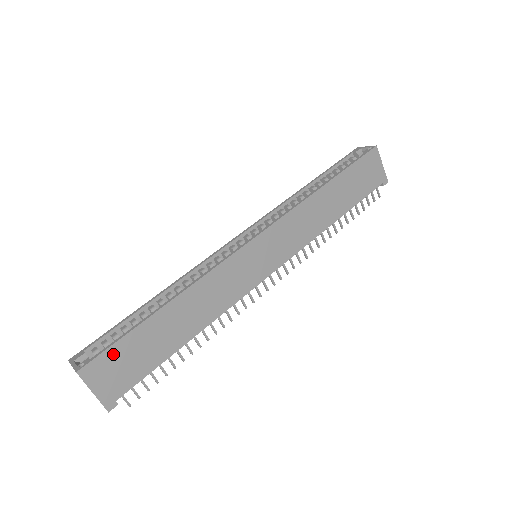
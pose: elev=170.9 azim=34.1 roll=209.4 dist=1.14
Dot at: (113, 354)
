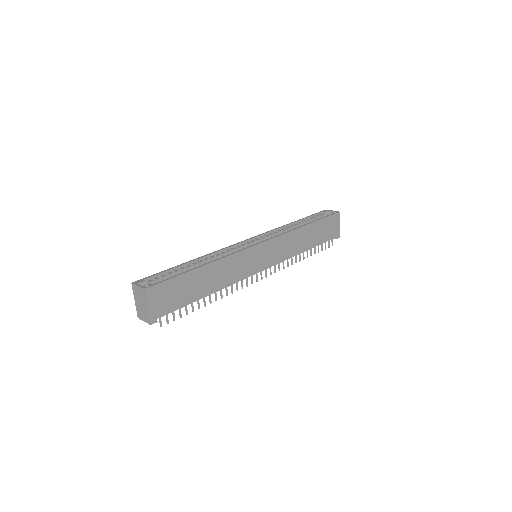
Dot at: (167, 286)
